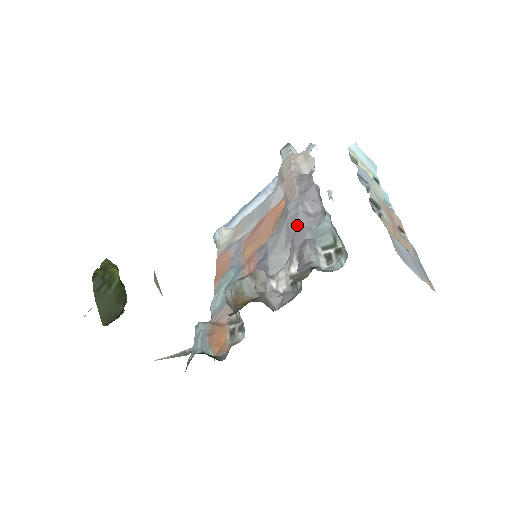
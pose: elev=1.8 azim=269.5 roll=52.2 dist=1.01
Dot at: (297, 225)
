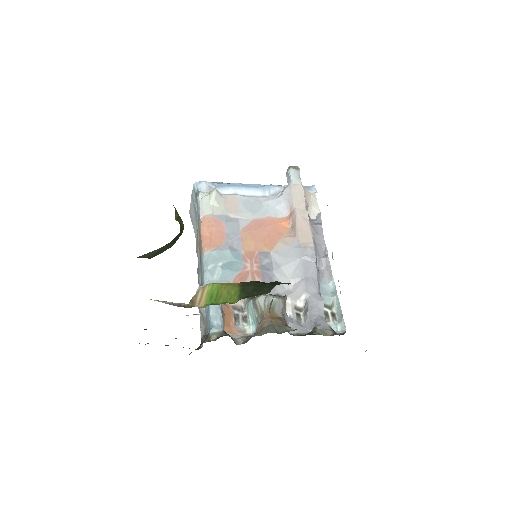
Dot at: (311, 273)
